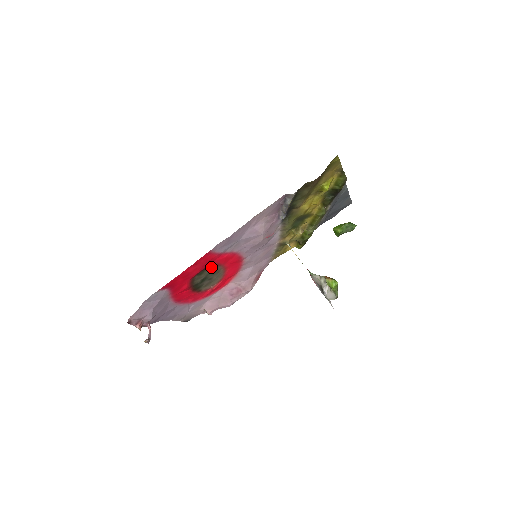
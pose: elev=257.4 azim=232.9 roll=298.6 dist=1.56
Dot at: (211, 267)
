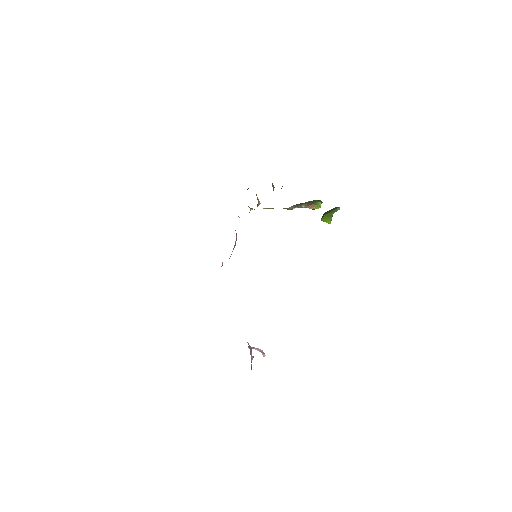
Dot at: occluded
